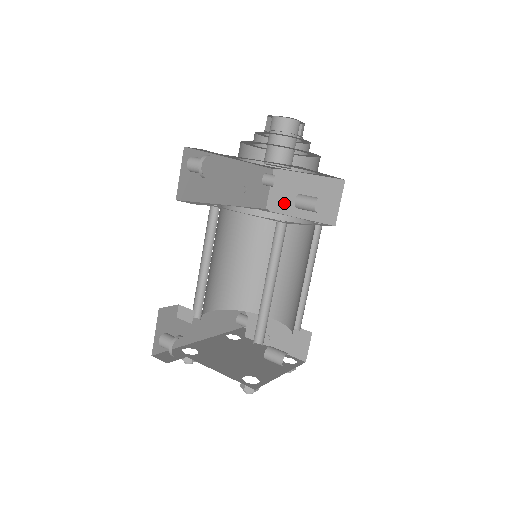
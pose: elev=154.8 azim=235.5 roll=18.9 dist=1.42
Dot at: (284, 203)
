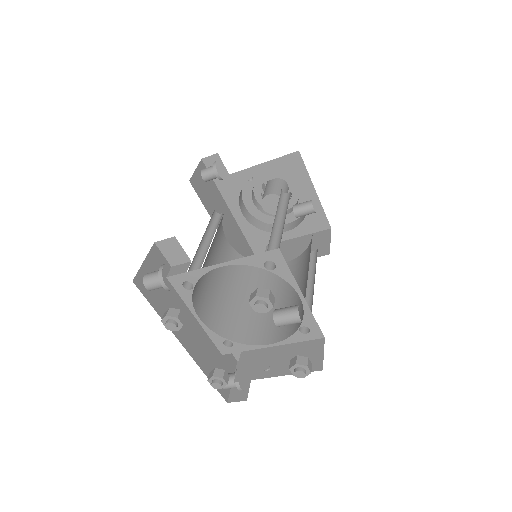
Dot at: occluded
